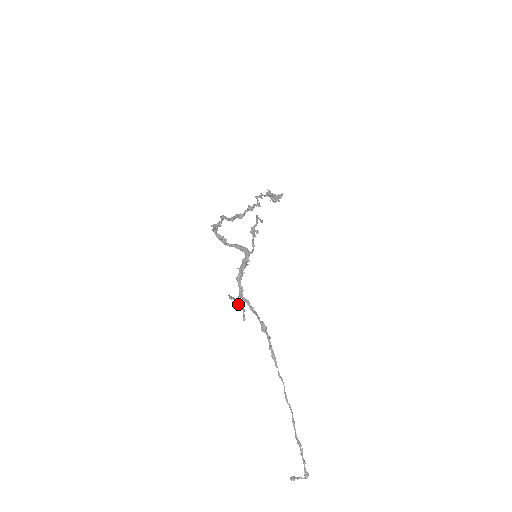
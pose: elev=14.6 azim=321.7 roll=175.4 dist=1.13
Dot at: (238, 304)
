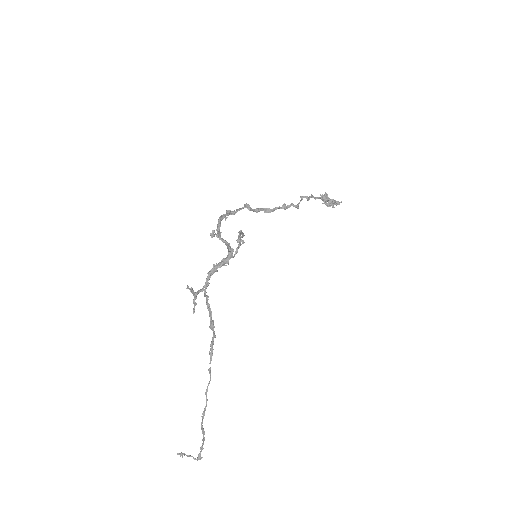
Dot at: (194, 296)
